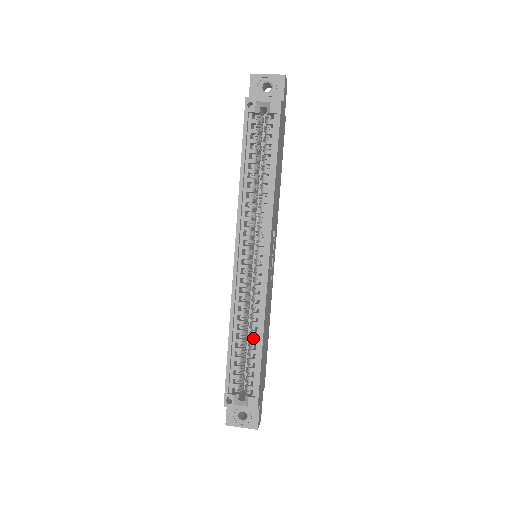
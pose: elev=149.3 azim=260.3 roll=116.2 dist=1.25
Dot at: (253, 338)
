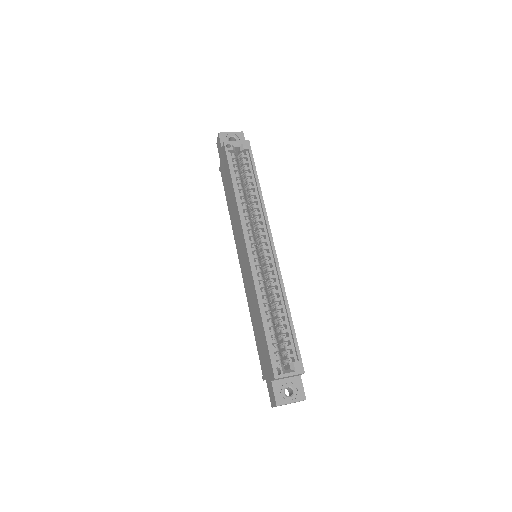
Dot at: (280, 312)
